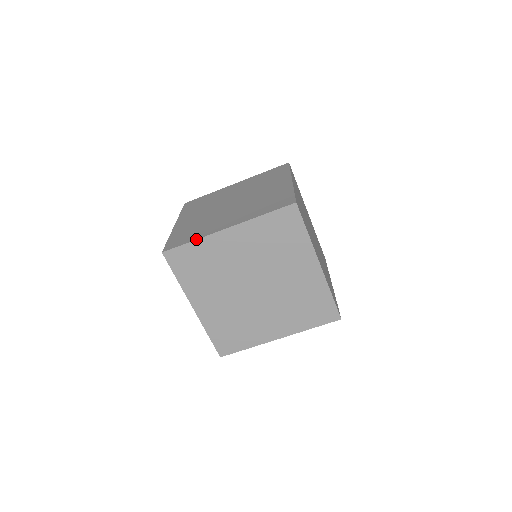
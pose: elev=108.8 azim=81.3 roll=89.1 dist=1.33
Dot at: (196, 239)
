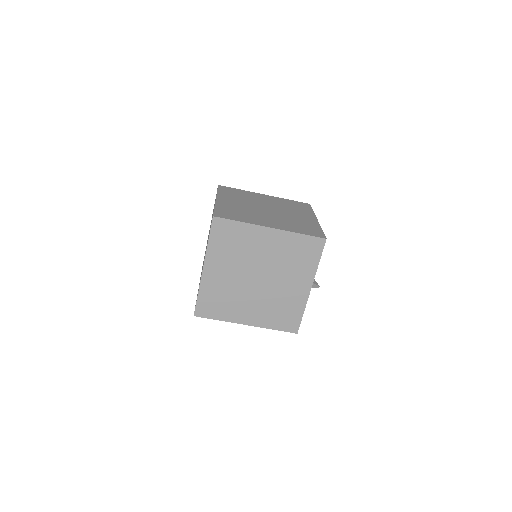
Dot at: (198, 291)
